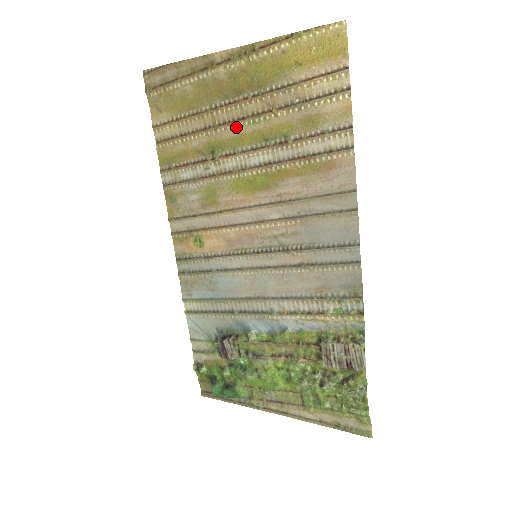
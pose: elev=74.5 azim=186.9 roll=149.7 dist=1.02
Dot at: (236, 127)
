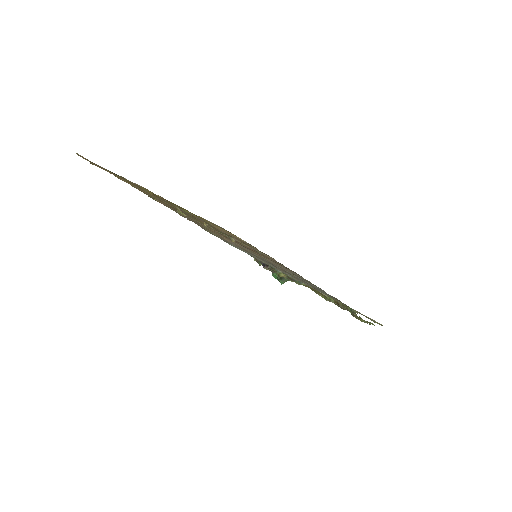
Dot at: occluded
